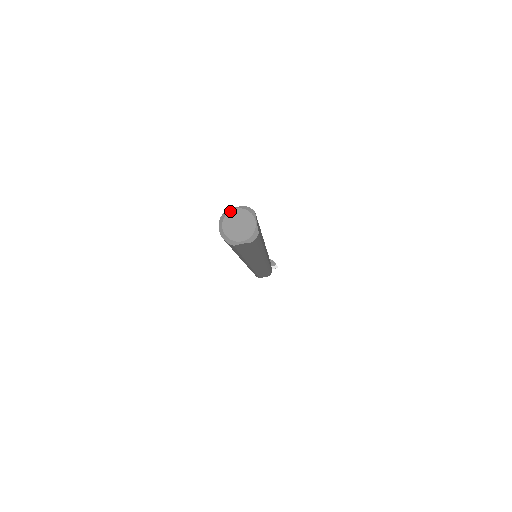
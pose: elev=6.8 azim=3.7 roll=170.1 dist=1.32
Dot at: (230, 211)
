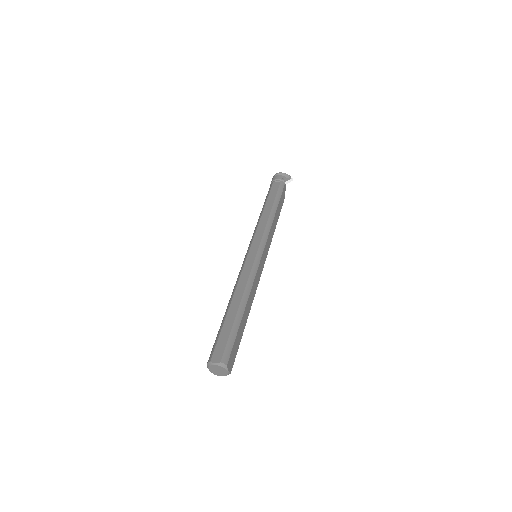
Dot at: (212, 365)
